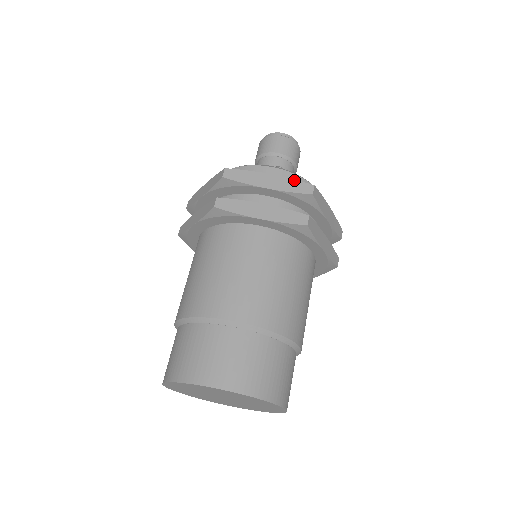
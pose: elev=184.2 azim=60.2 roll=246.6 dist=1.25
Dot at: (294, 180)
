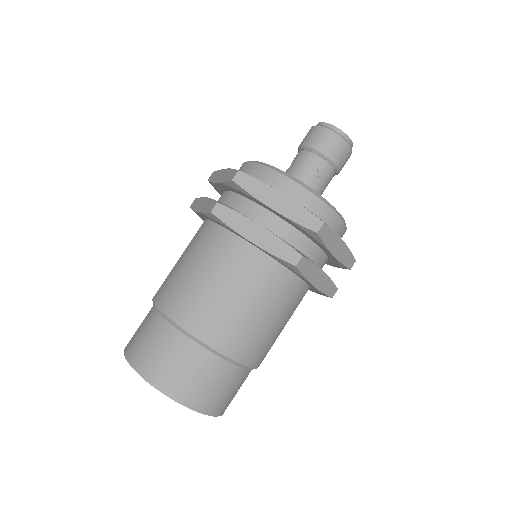
Dot at: (305, 209)
